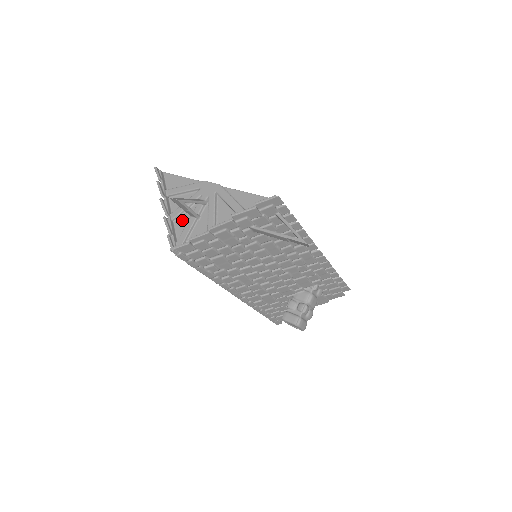
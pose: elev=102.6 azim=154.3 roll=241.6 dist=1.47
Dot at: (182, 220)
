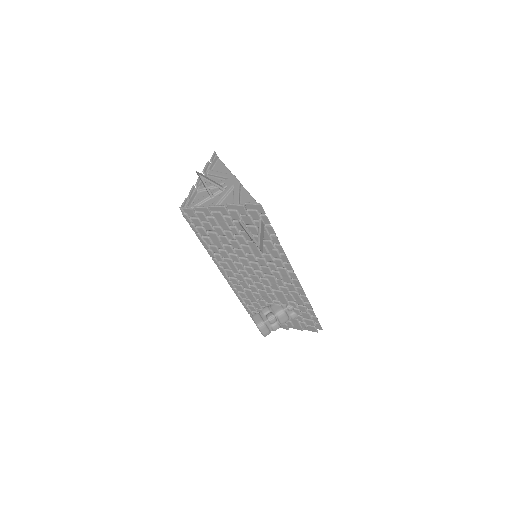
Dot at: (203, 194)
